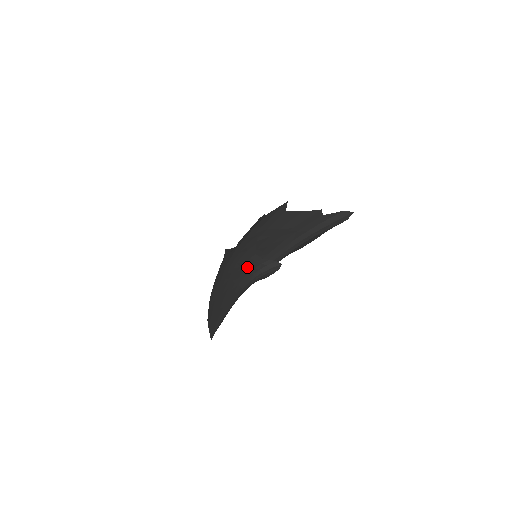
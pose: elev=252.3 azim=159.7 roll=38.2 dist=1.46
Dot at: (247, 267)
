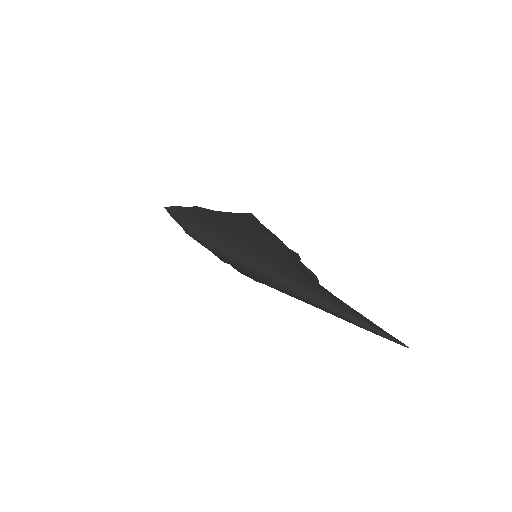
Dot at: (303, 269)
